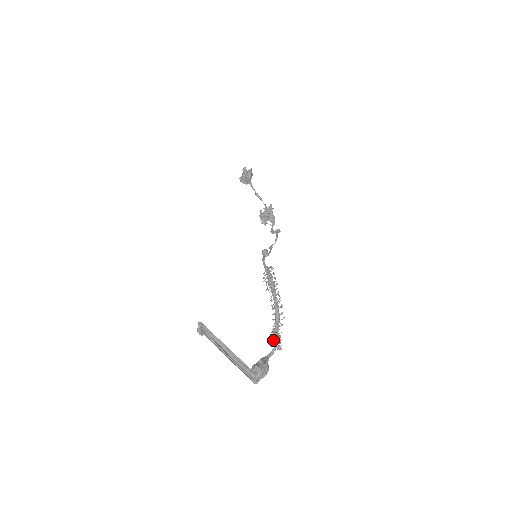
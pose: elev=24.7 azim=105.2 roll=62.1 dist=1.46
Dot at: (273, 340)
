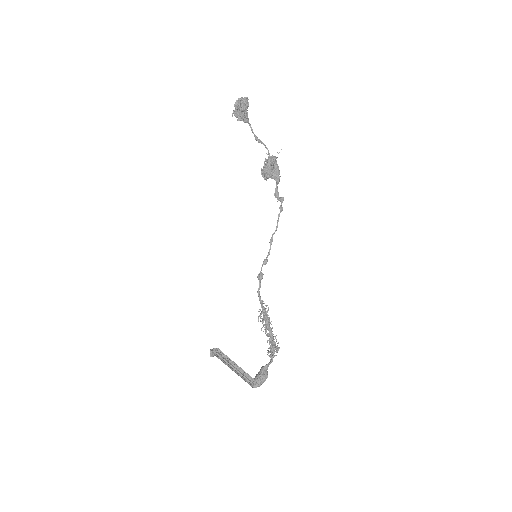
Dot at: (270, 356)
